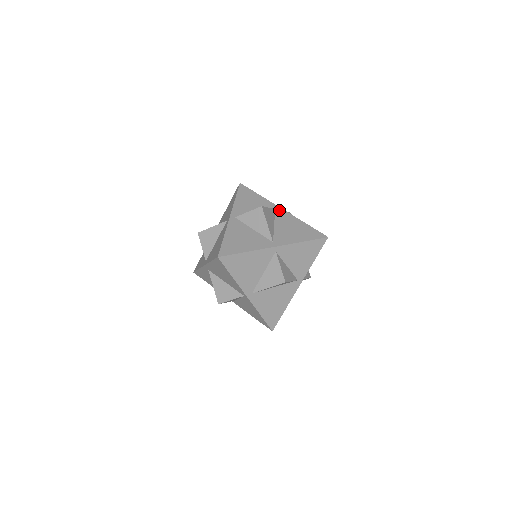
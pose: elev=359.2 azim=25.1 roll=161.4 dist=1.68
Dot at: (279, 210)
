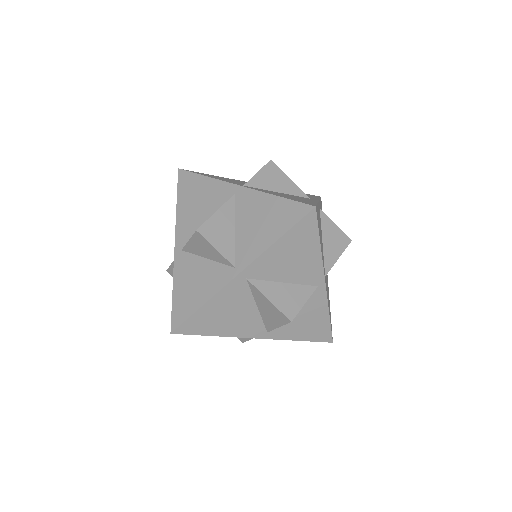
Dot at: occluded
